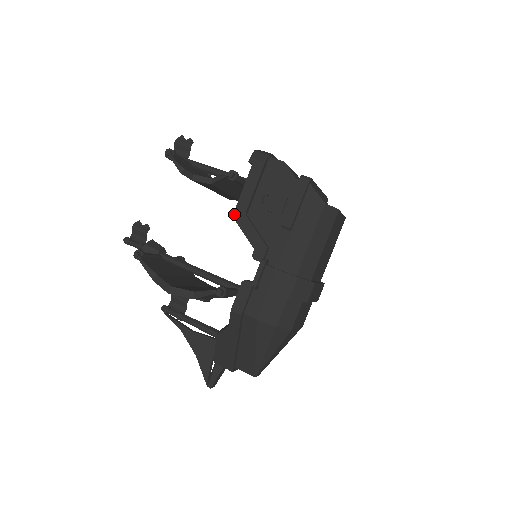
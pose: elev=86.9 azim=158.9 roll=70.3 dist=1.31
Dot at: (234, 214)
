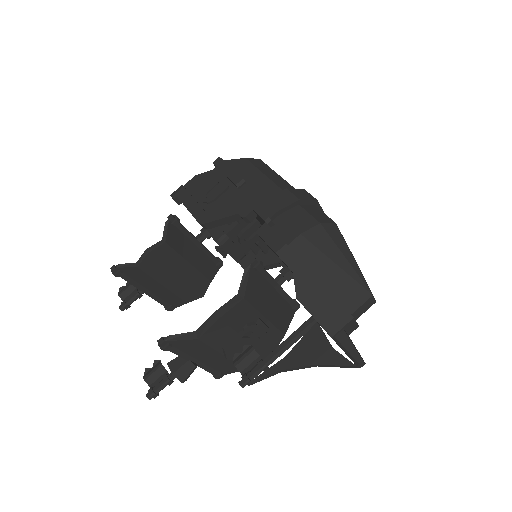
Dot at: (200, 223)
